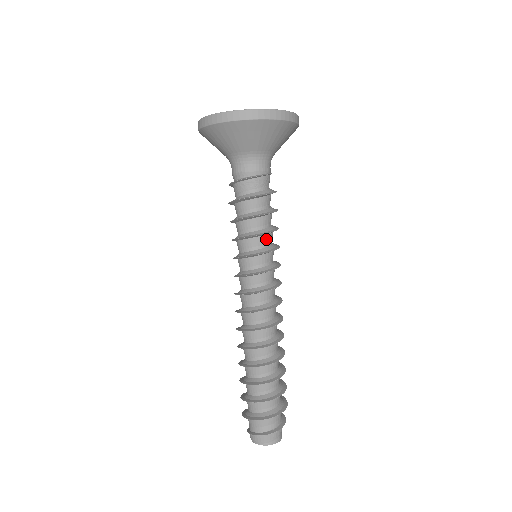
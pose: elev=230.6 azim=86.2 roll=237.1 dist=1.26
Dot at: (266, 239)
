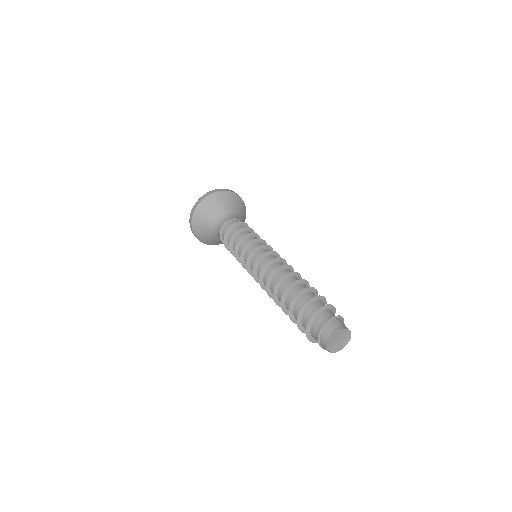
Dot at: (247, 241)
